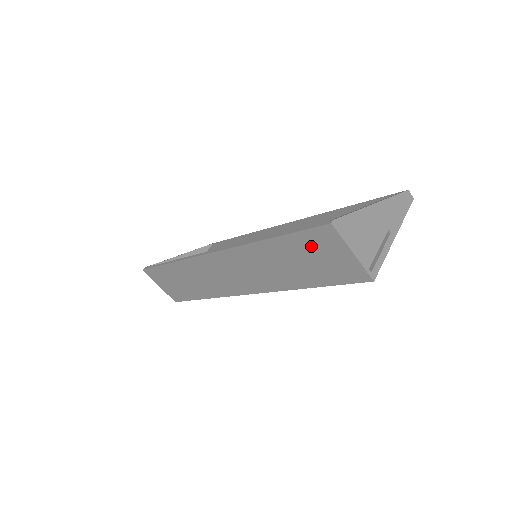
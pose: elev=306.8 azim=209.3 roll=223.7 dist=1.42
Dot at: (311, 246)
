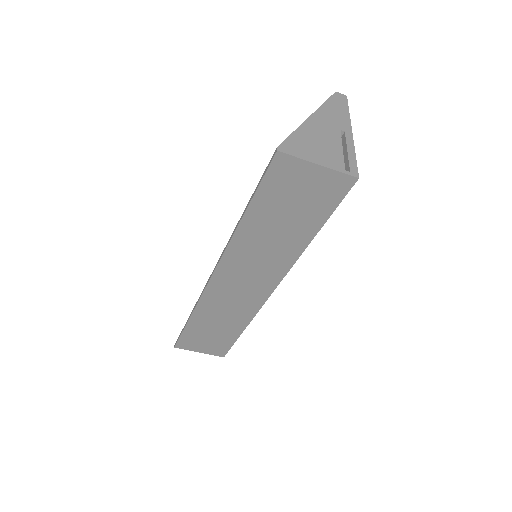
Dot at: (280, 191)
